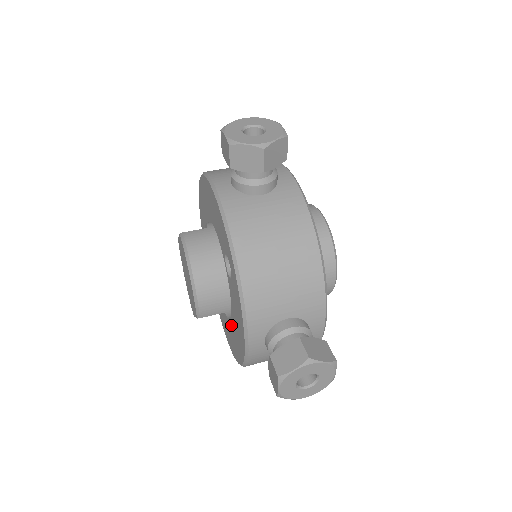
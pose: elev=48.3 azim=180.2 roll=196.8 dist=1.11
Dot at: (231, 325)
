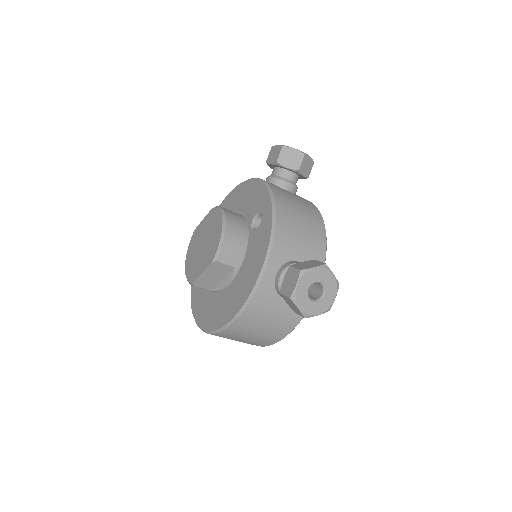
Dot at: (230, 289)
